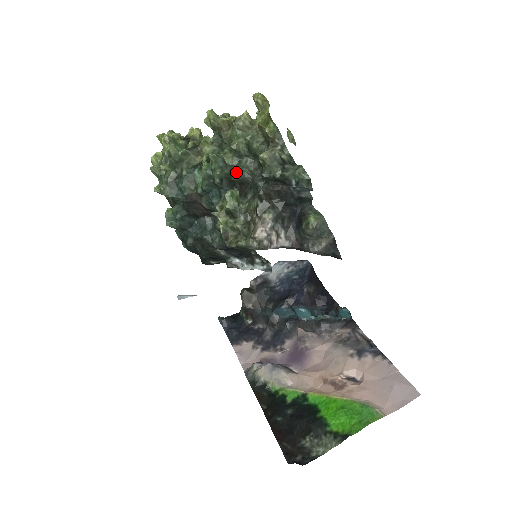
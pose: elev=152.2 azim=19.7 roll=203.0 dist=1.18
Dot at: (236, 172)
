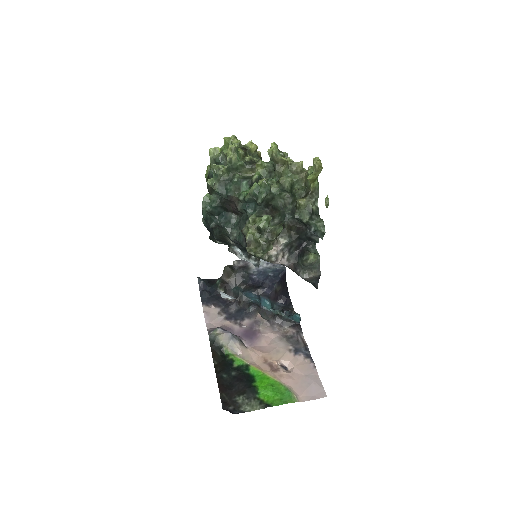
Dot at: (275, 199)
